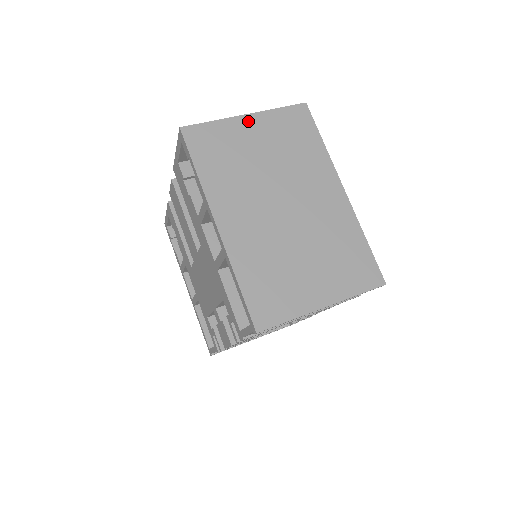
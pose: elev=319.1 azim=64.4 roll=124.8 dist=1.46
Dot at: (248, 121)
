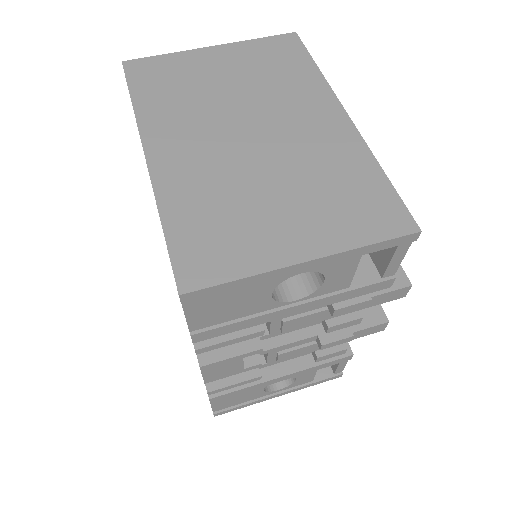
Dot at: (213, 52)
